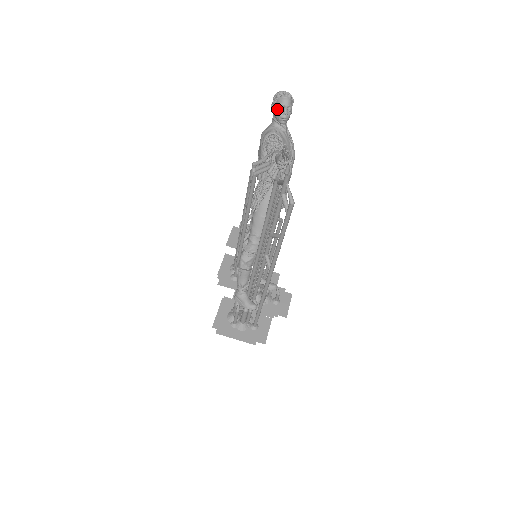
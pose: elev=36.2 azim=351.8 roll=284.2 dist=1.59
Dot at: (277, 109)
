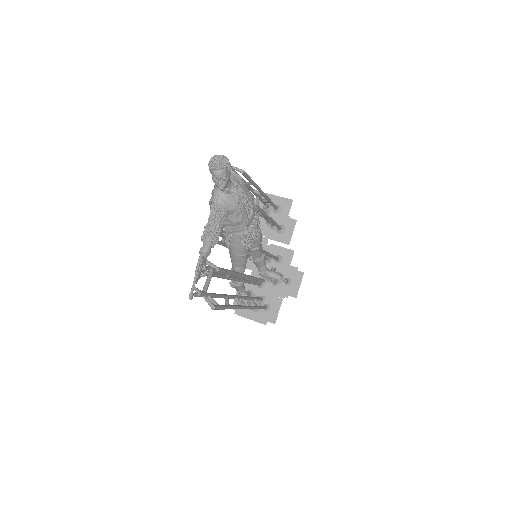
Dot at: (212, 179)
